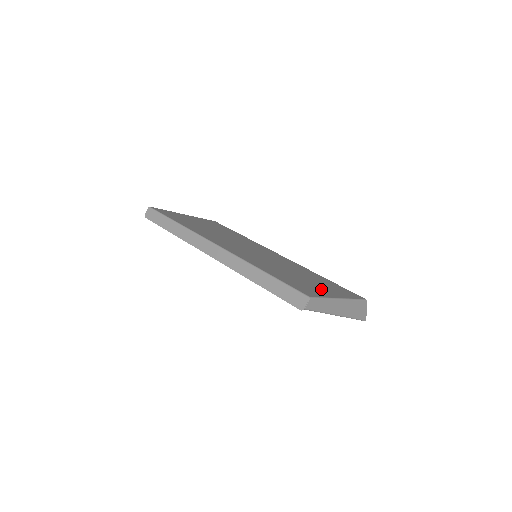
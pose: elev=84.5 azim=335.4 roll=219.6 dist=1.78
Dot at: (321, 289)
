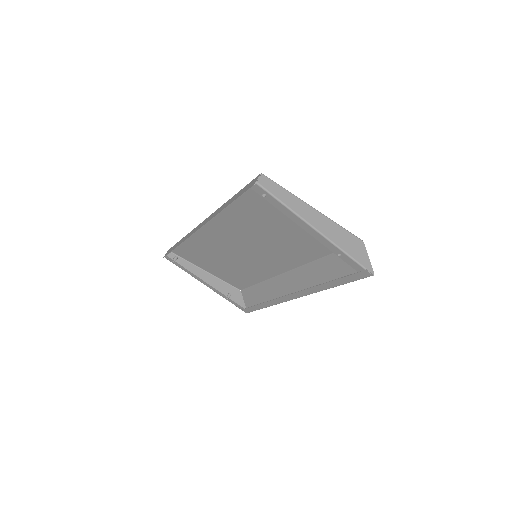
Dot at: occluded
